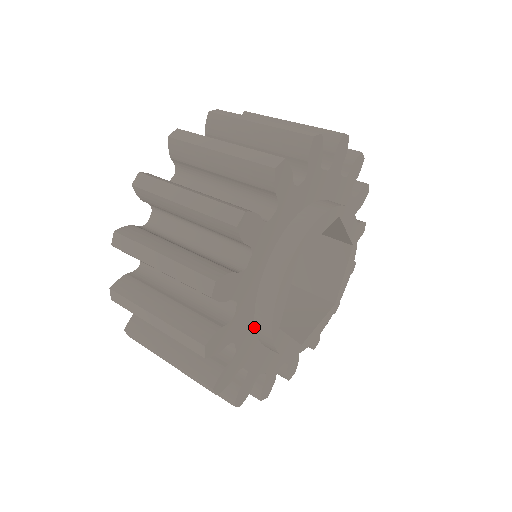
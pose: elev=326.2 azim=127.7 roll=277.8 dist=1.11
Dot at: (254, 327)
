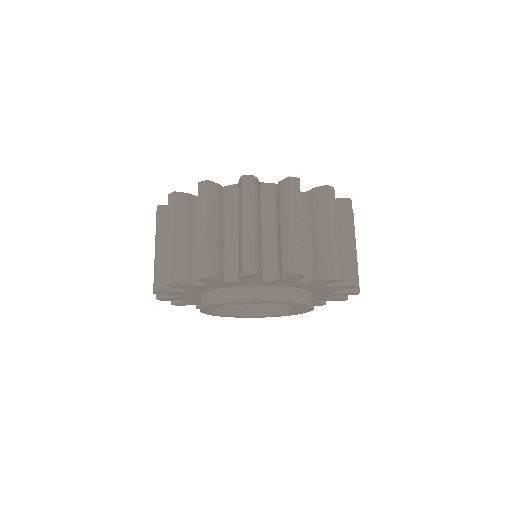
Dot at: occluded
